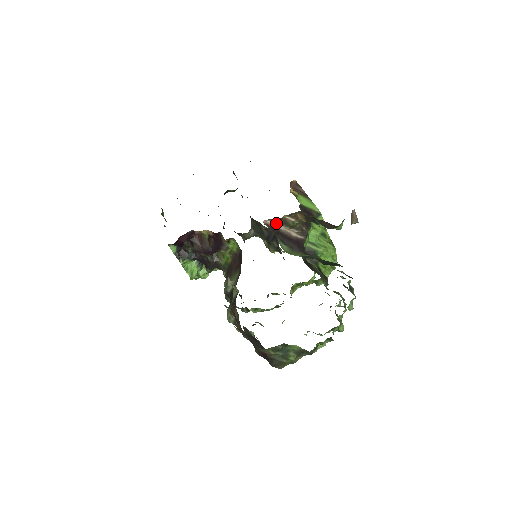
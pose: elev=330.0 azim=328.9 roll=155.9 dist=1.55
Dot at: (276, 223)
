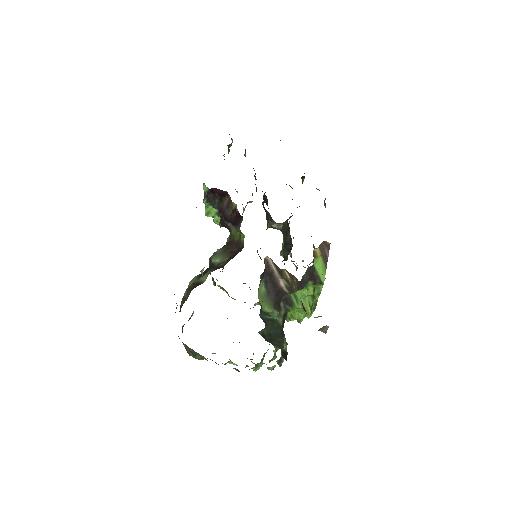
Dot at: (275, 266)
